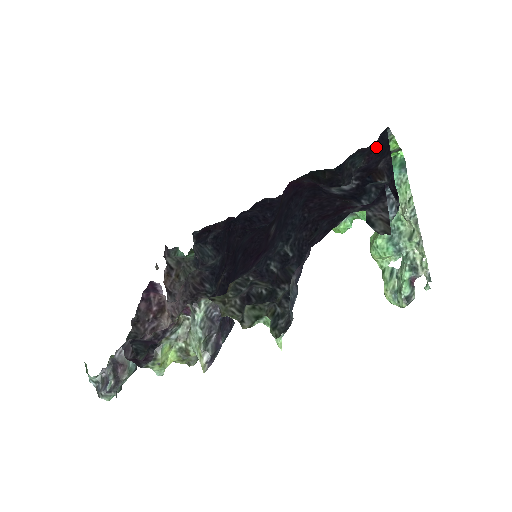
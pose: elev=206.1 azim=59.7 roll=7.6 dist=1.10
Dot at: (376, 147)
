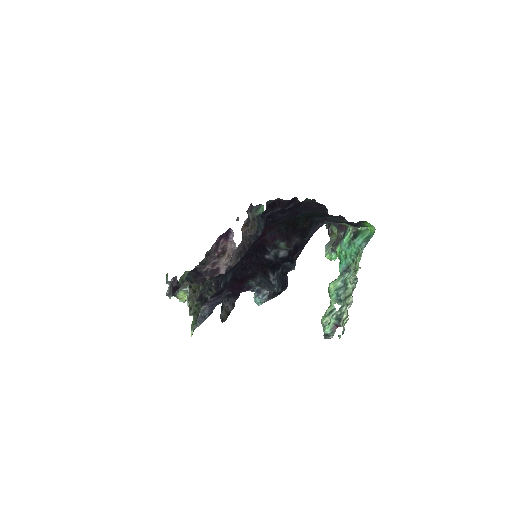
Dot at: occluded
